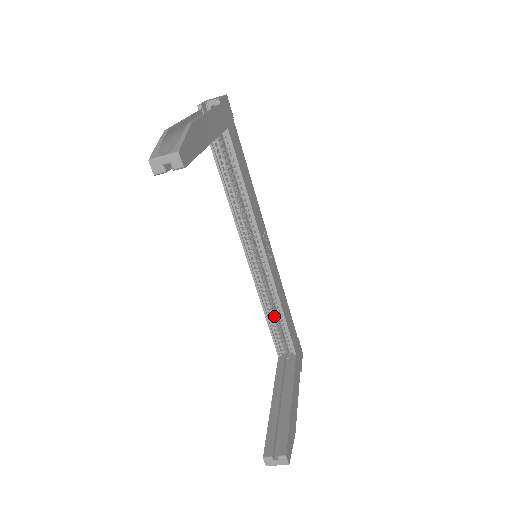
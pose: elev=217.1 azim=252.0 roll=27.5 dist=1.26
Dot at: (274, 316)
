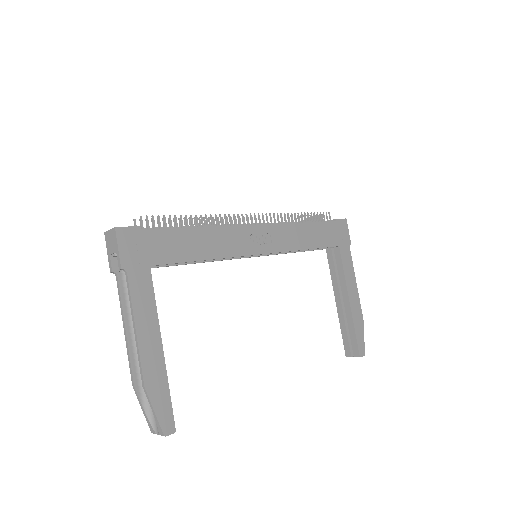
Dot at: occluded
